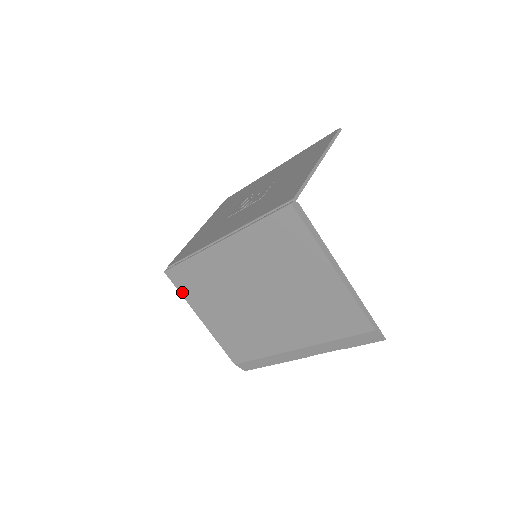
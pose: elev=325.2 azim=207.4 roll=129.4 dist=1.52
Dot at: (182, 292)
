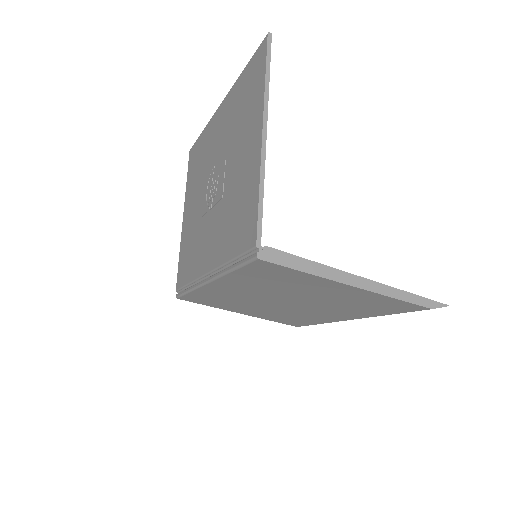
Dot at: (206, 305)
